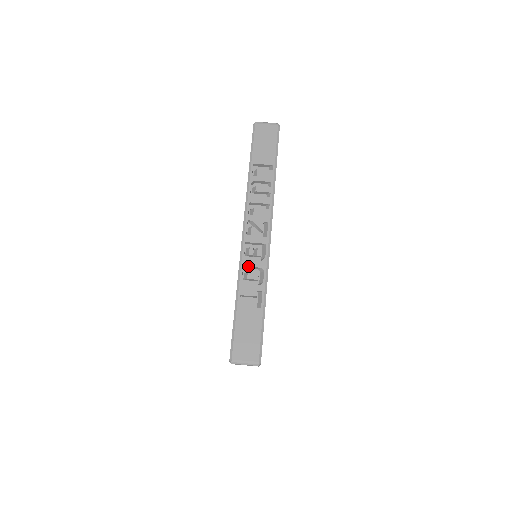
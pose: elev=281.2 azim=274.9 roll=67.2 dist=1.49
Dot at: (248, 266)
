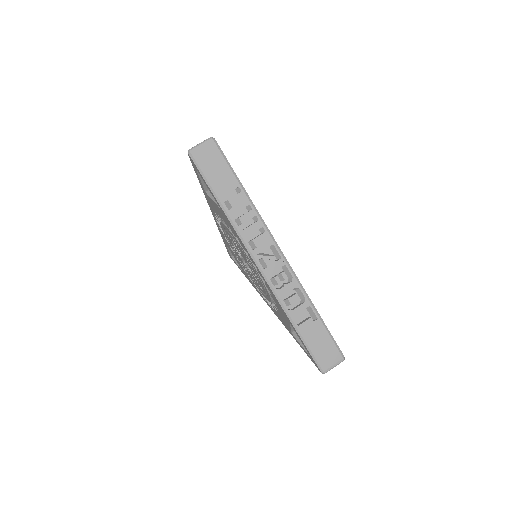
Dot at: (284, 294)
